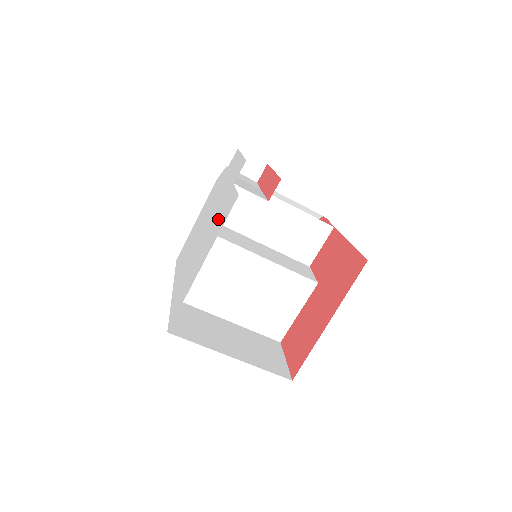
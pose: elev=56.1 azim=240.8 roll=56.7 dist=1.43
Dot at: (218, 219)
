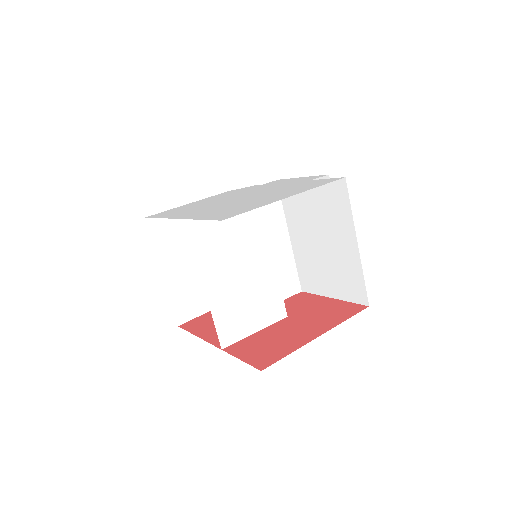
Dot at: (296, 187)
